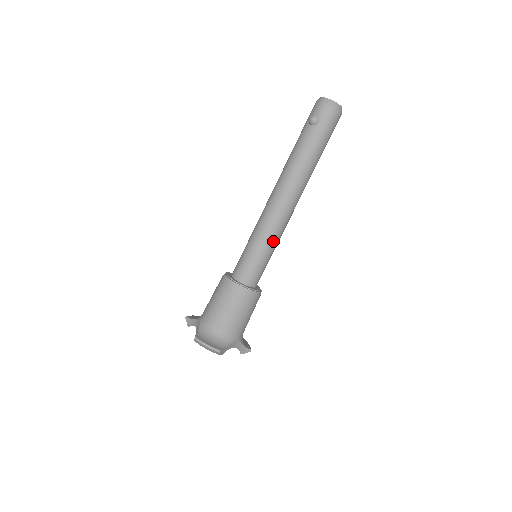
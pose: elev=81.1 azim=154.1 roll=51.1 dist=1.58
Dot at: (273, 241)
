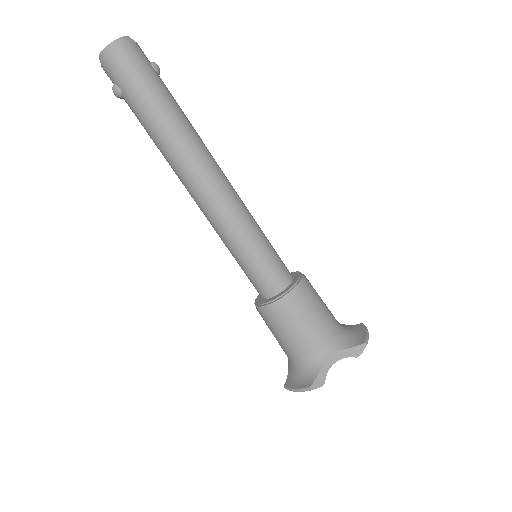
Dot at: (239, 235)
